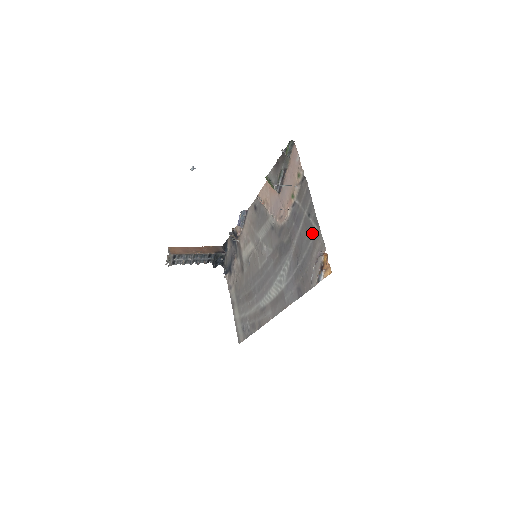
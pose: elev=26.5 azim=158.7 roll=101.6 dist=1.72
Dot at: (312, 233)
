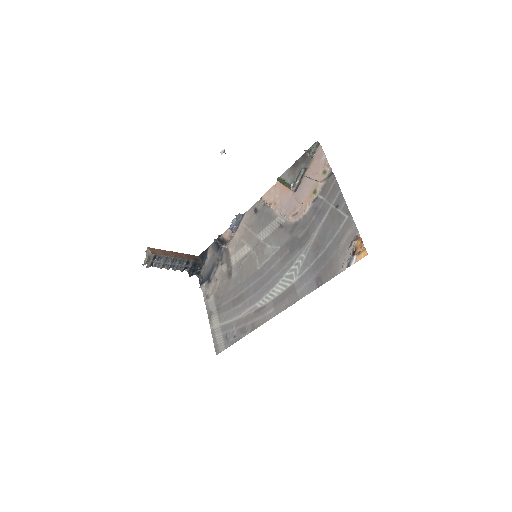
Dot at: (341, 222)
